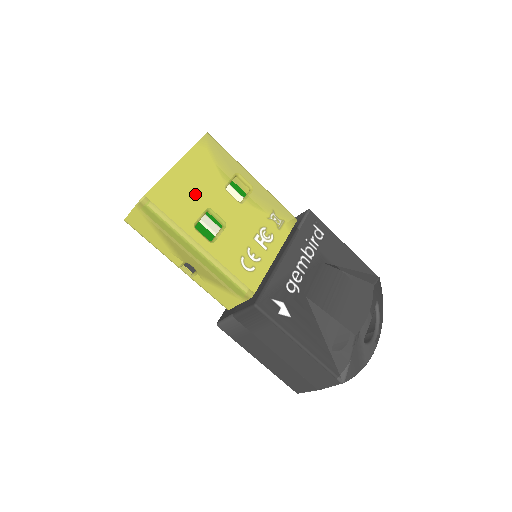
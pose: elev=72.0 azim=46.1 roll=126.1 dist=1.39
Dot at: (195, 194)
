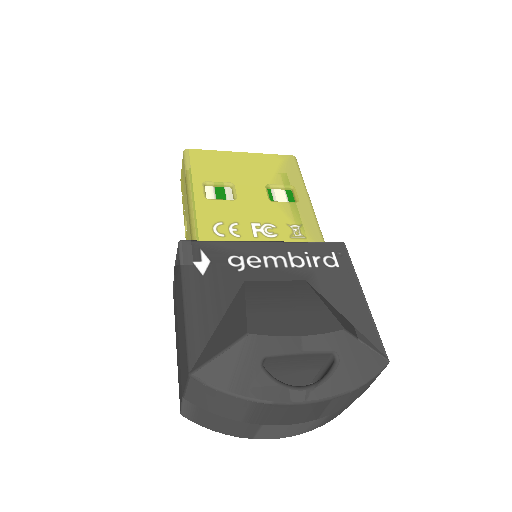
Dot at: (232, 171)
